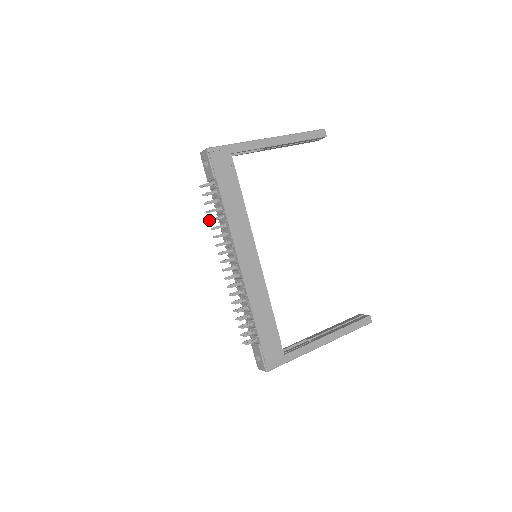
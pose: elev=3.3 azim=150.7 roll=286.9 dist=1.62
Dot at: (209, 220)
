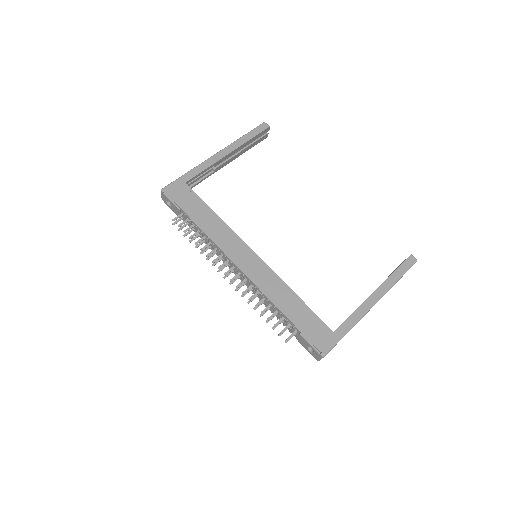
Dot at: (195, 247)
